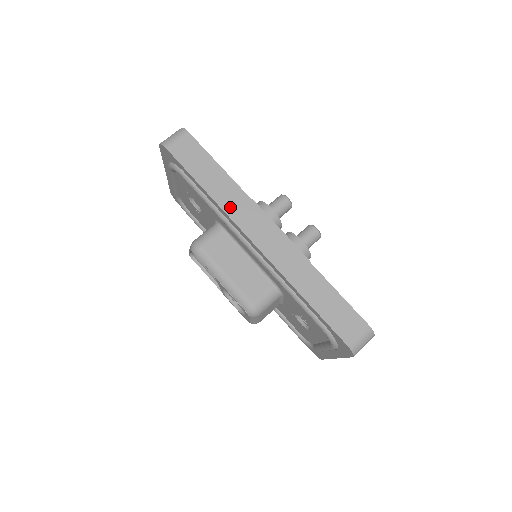
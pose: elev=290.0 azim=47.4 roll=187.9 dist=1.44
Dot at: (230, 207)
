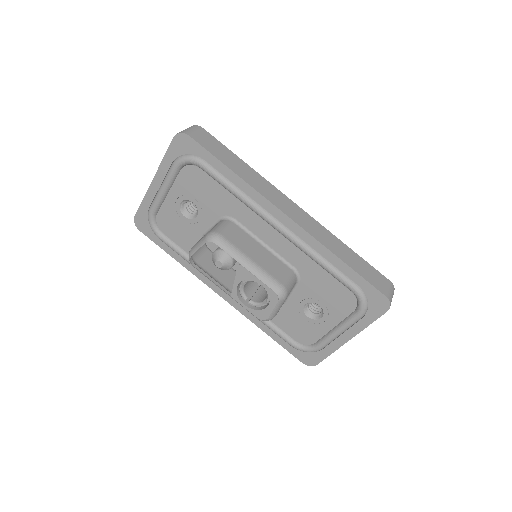
Dot at: (258, 187)
